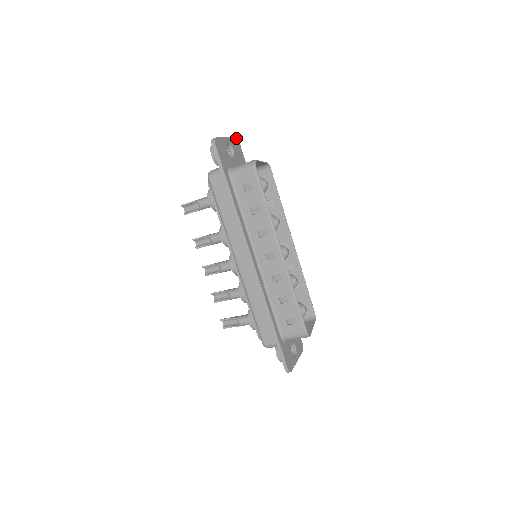
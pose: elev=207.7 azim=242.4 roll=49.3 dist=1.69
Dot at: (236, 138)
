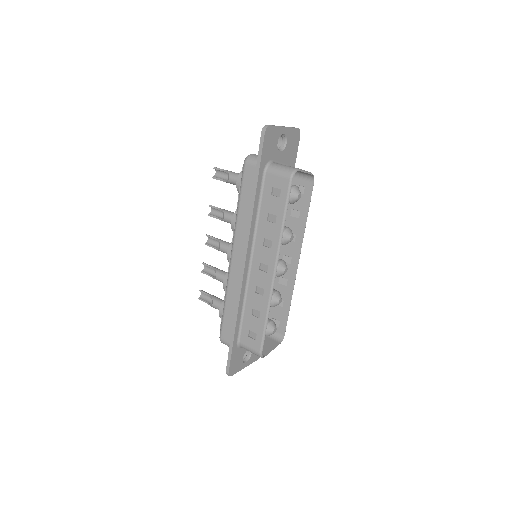
Dot at: (298, 130)
